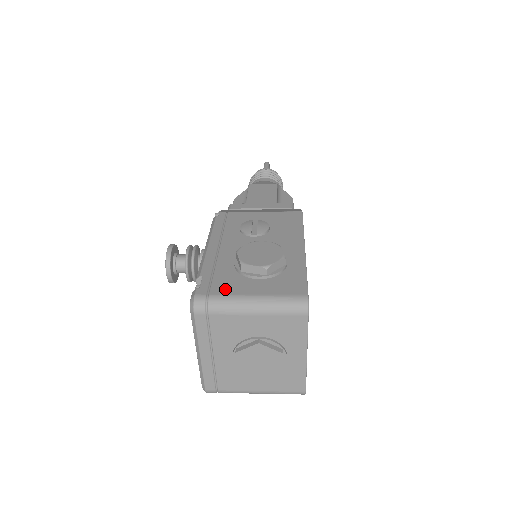
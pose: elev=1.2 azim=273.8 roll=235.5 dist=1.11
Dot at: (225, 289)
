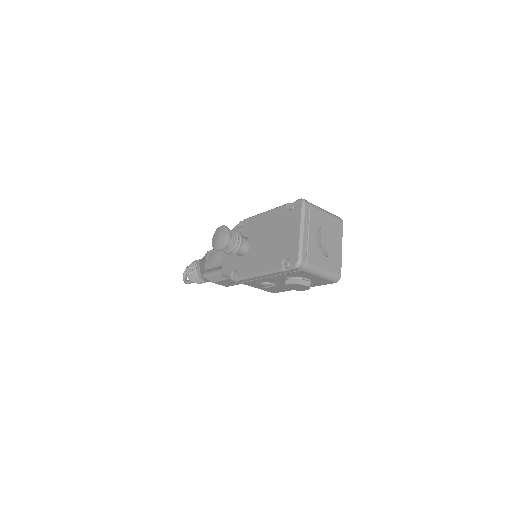
Dot at: occluded
